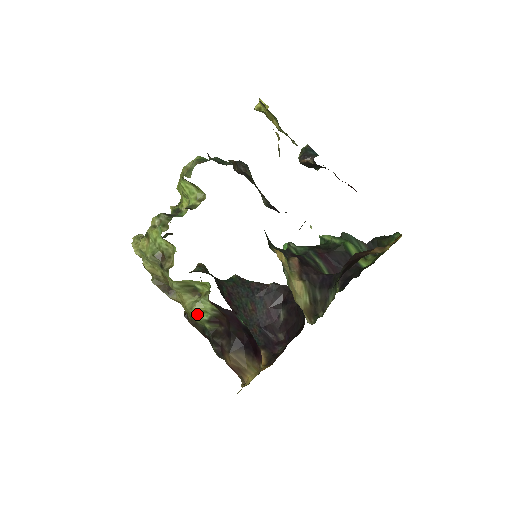
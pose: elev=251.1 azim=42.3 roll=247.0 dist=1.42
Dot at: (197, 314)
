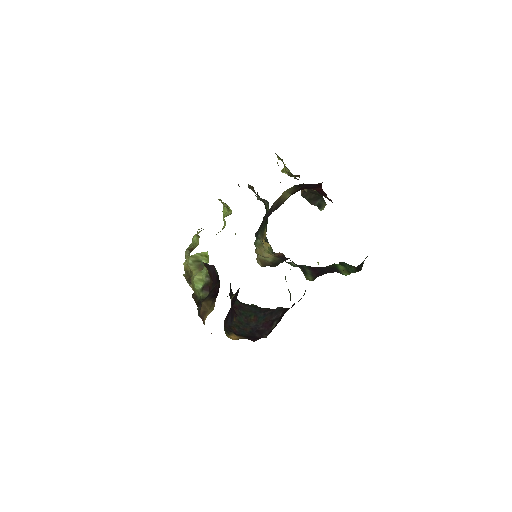
Dot at: (197, 283)
